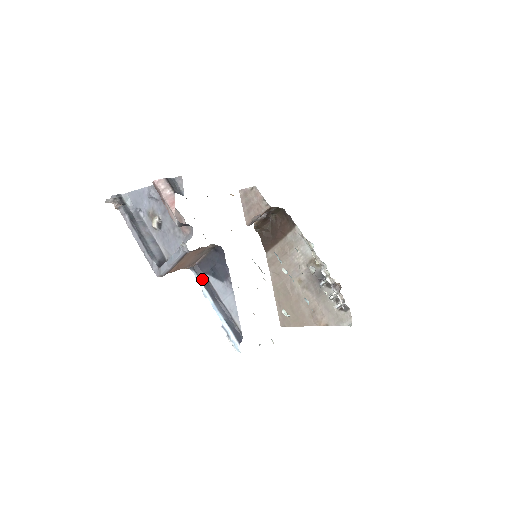
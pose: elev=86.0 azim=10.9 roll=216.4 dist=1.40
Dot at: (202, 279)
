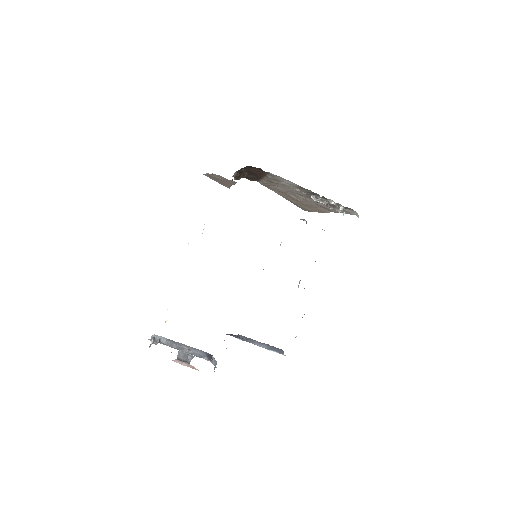
Dot at: (237, 337)
